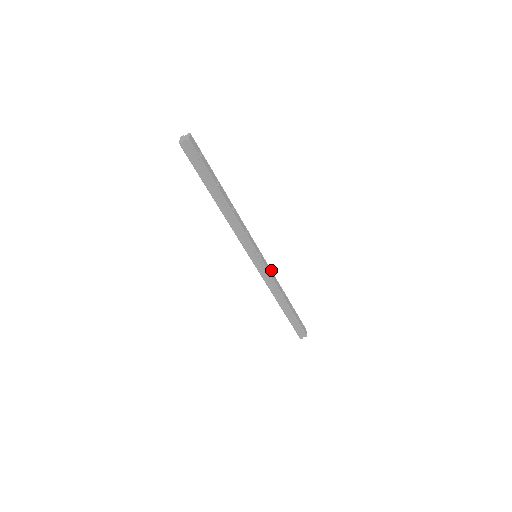
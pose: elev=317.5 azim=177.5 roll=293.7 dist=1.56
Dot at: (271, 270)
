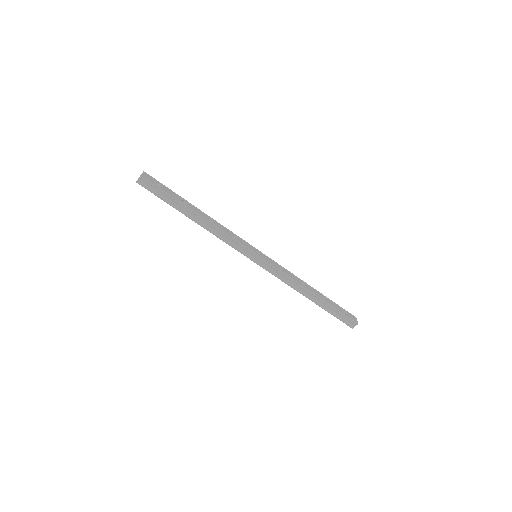
Dot at: (281, 266)
